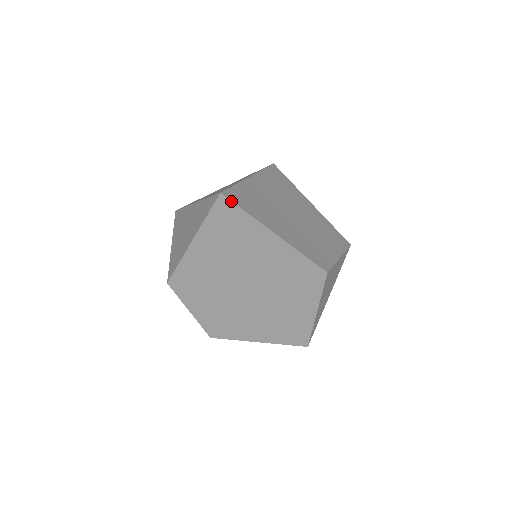
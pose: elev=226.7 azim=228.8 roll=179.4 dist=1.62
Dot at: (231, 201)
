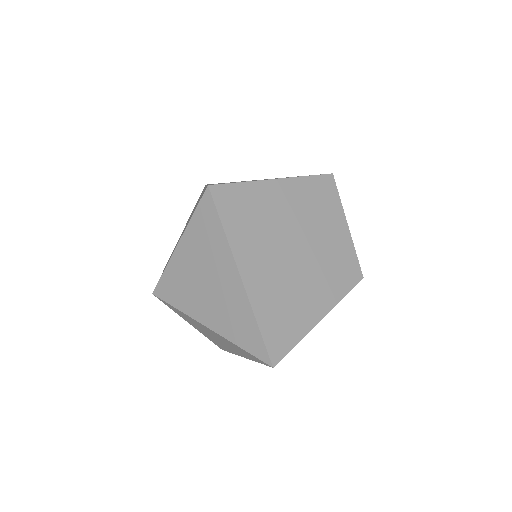
Dot at: occluded
